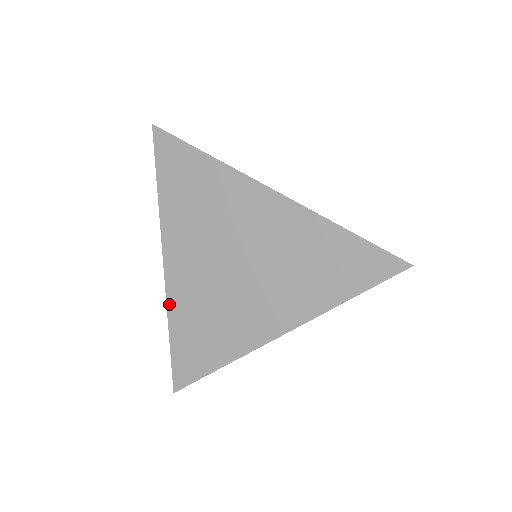
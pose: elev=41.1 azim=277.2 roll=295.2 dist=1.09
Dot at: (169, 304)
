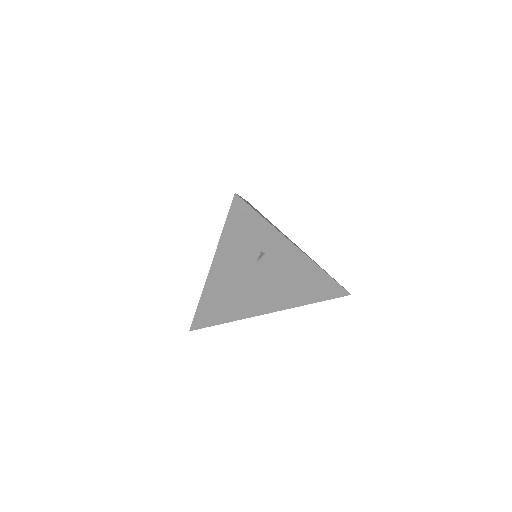
Dot at: (205, 290)
